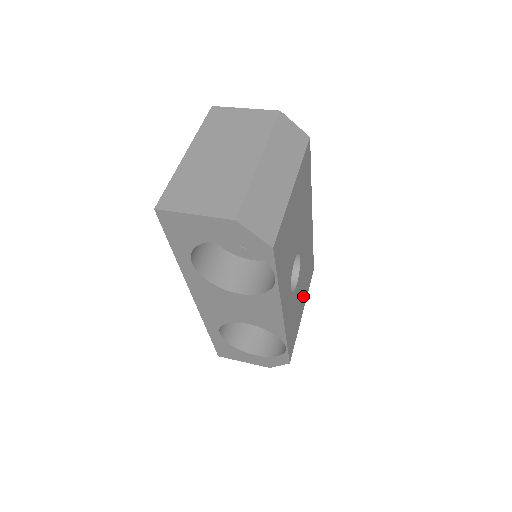
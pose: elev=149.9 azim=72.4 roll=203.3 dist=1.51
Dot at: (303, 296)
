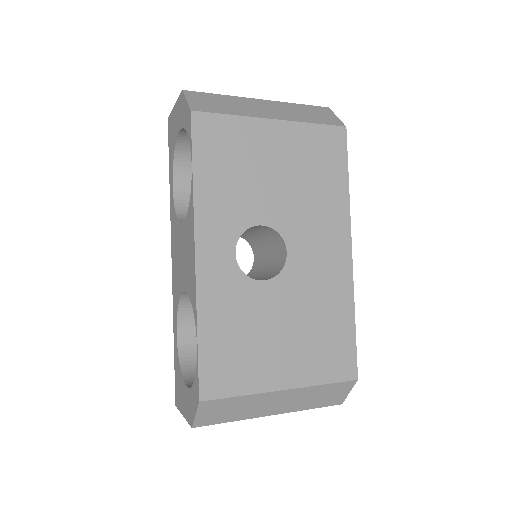
Dot at: (293, 355)
